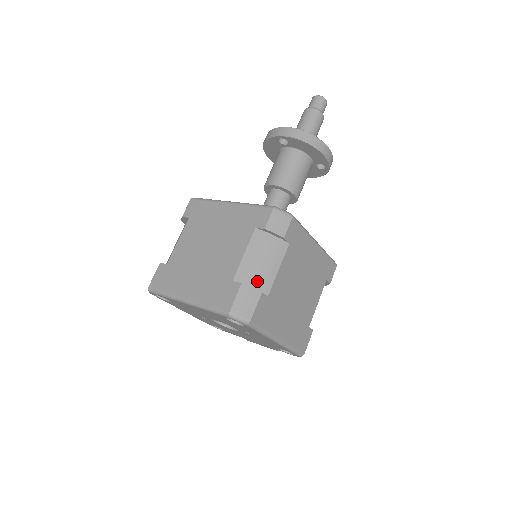
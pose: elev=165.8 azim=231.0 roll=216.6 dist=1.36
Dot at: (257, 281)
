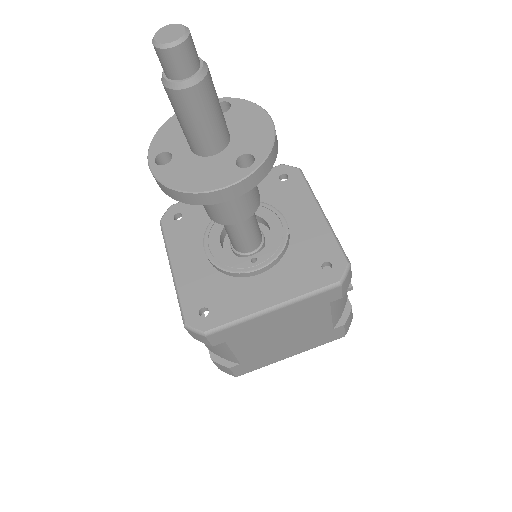
Dot at: (223, 356)
